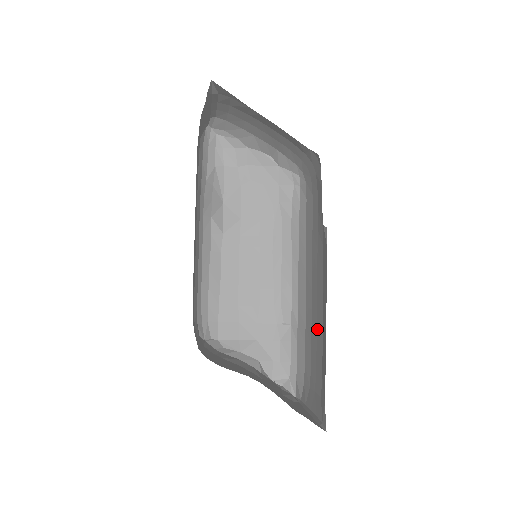
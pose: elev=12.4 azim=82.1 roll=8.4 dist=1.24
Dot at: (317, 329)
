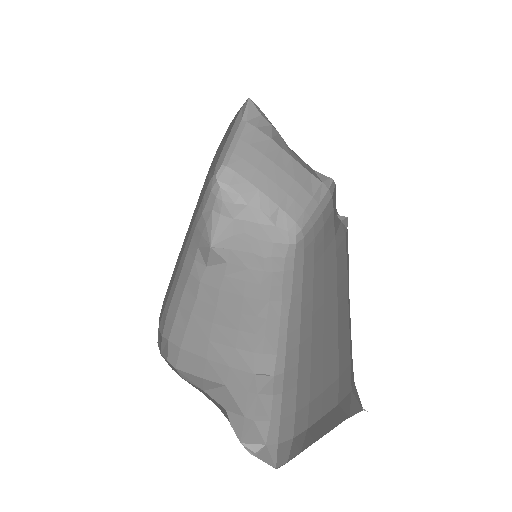
Dot at: (325, 339)
